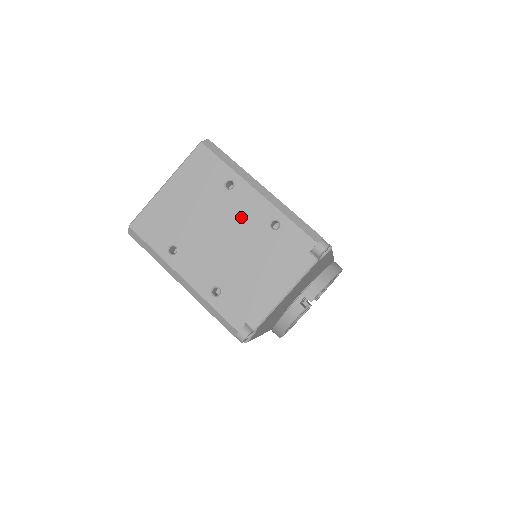
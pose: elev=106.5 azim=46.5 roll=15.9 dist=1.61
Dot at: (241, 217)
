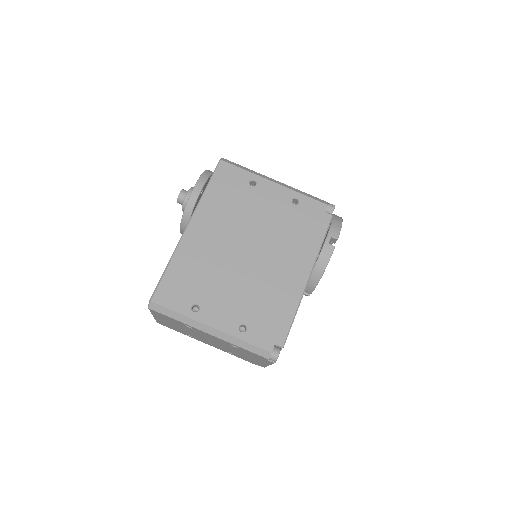
Dot at: (211, 338)
